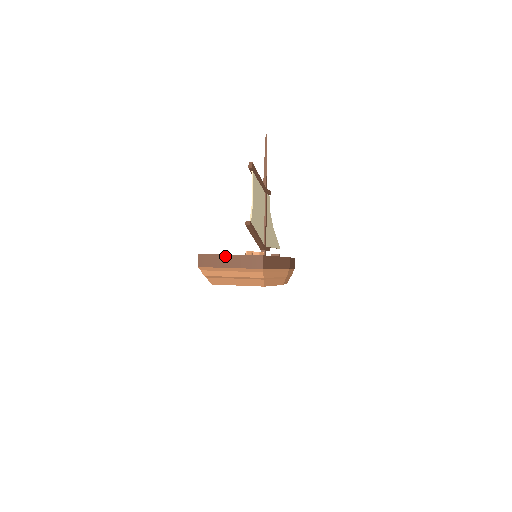
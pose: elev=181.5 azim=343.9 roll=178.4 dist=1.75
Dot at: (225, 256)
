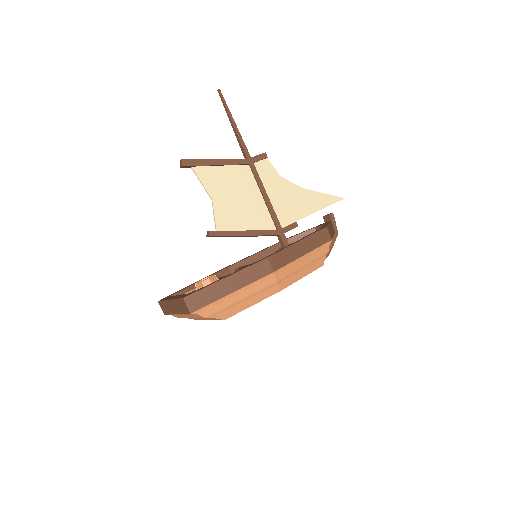
Dot at: (168, 302)
